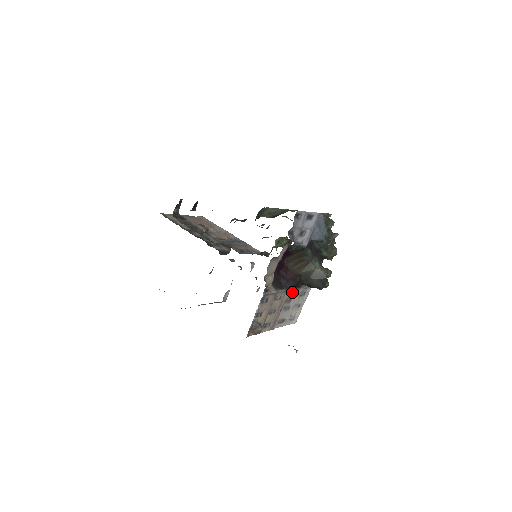
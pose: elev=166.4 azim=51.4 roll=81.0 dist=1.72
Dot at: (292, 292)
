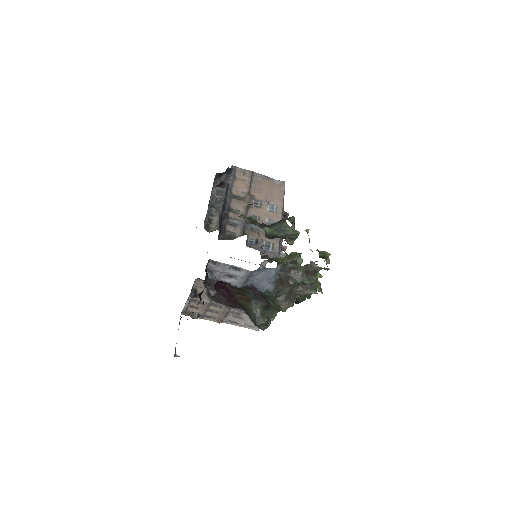
Dot at: (240, 309)
